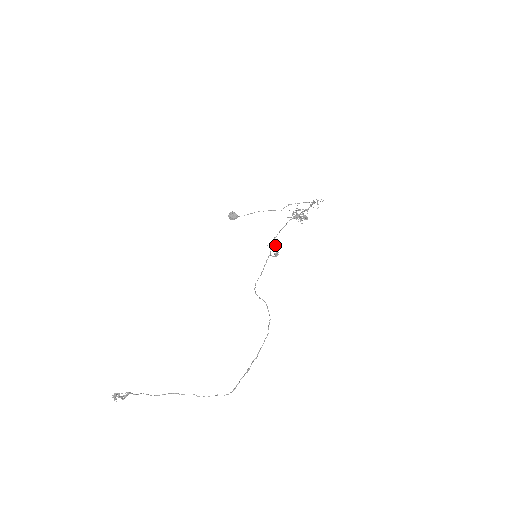
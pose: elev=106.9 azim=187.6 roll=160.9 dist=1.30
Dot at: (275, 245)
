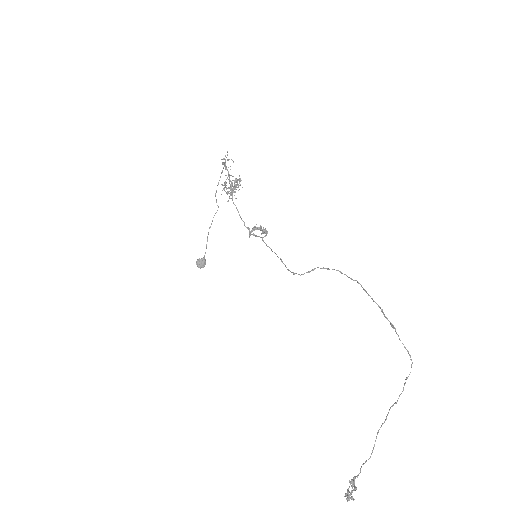
Dot at: (253, 228)
